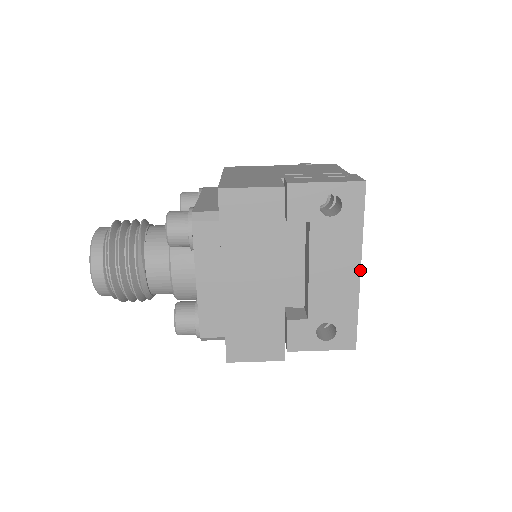
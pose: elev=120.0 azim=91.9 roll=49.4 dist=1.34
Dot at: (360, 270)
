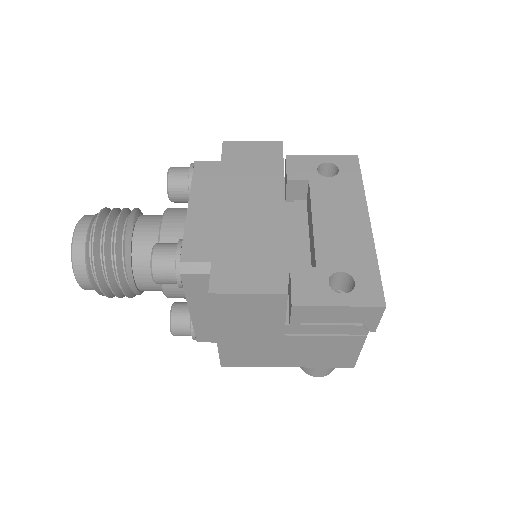
Dot at: (369, 220)
